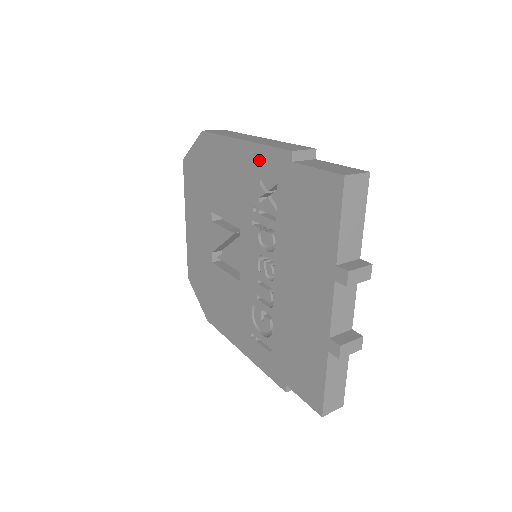
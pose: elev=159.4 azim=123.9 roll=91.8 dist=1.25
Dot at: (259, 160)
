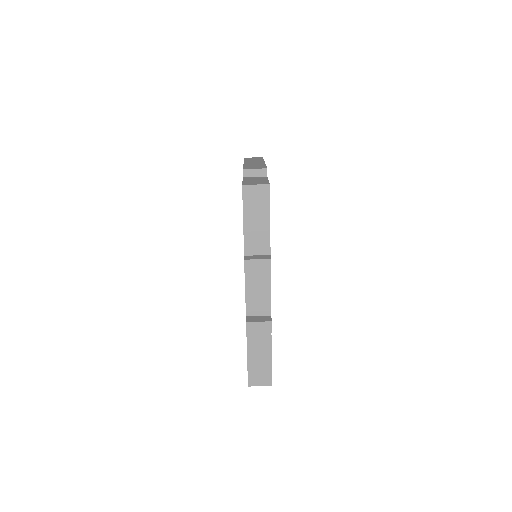
Dot at: occluded
